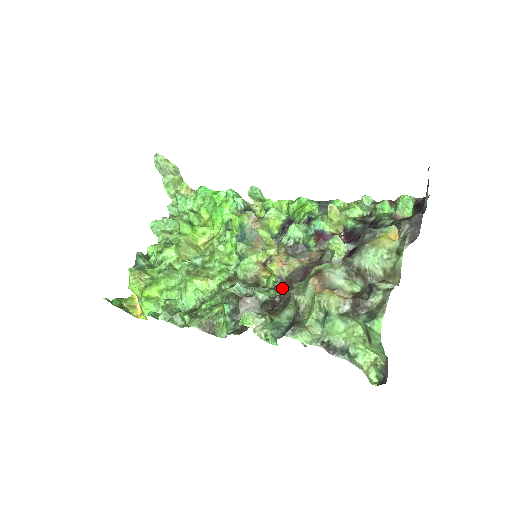
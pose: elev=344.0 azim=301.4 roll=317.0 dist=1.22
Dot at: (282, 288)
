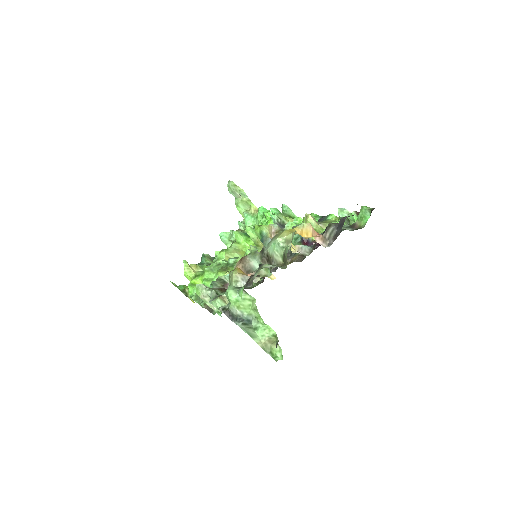
Dot at: occluded
